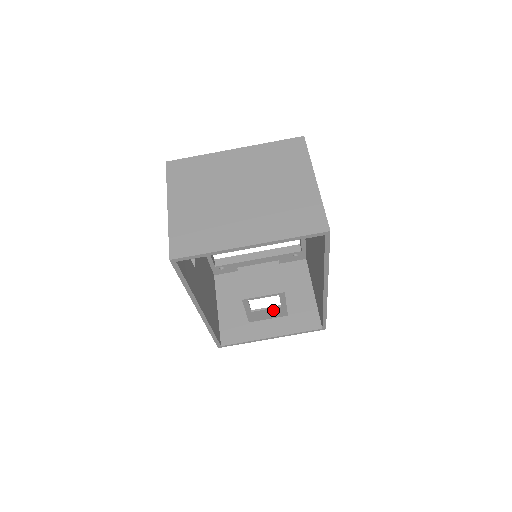
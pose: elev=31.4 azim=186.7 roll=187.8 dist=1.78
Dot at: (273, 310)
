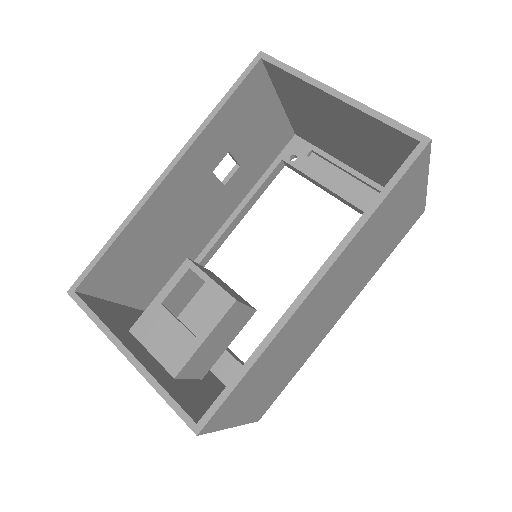
Dot at: (180, 335)
